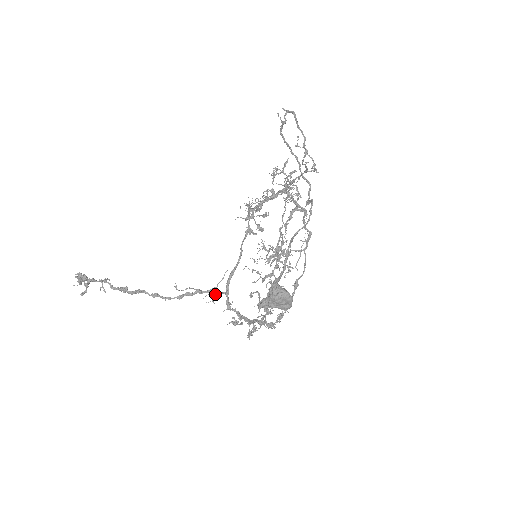
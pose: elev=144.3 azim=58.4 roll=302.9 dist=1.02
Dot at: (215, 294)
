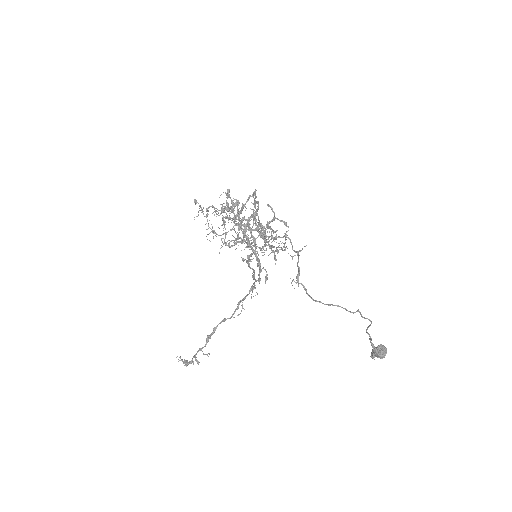
Dot at: (253, 289)
